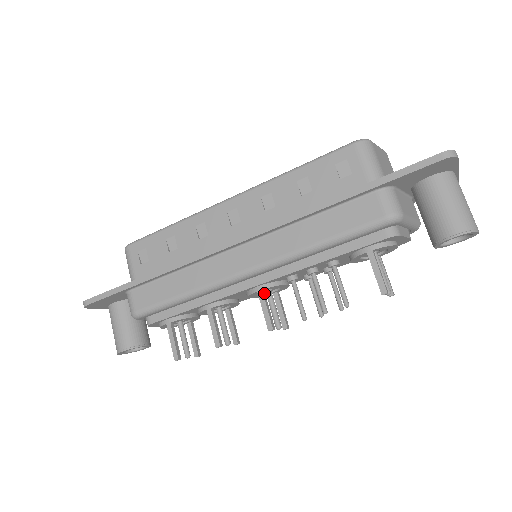
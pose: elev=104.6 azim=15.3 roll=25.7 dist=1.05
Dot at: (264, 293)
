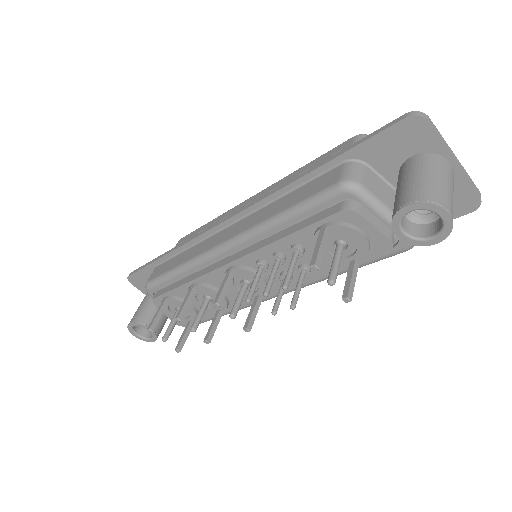
Dot at: (232, 274)
